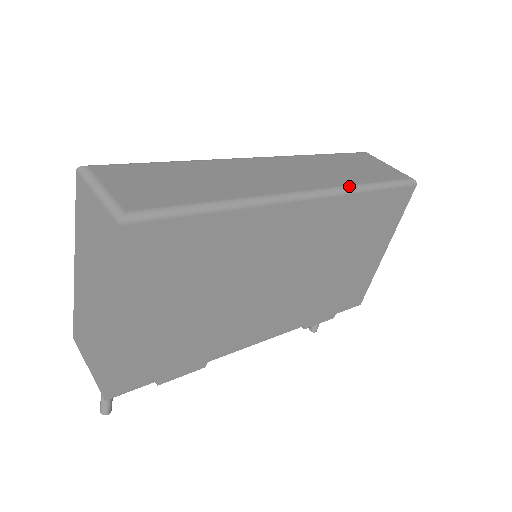
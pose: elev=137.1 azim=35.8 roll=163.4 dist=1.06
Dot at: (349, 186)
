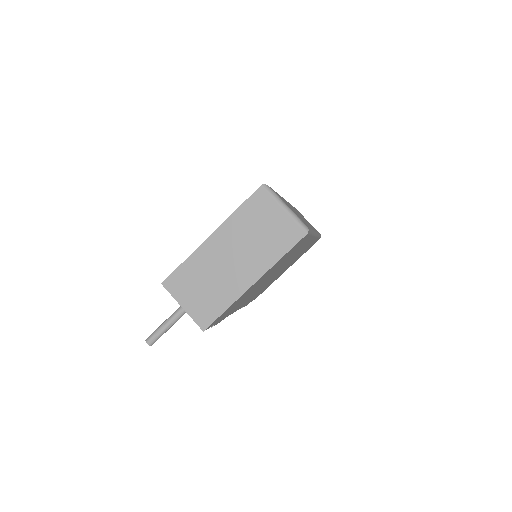
Dot at: occluded
